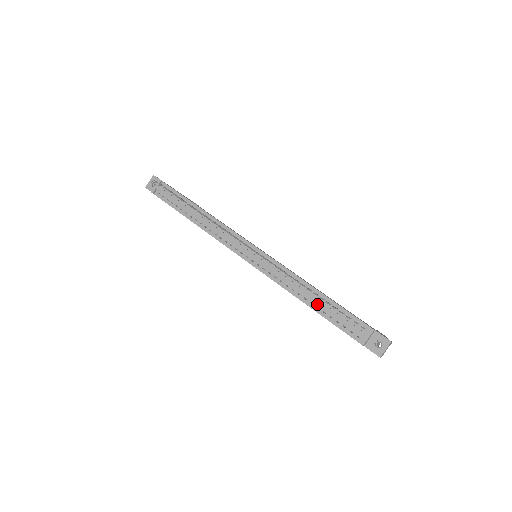
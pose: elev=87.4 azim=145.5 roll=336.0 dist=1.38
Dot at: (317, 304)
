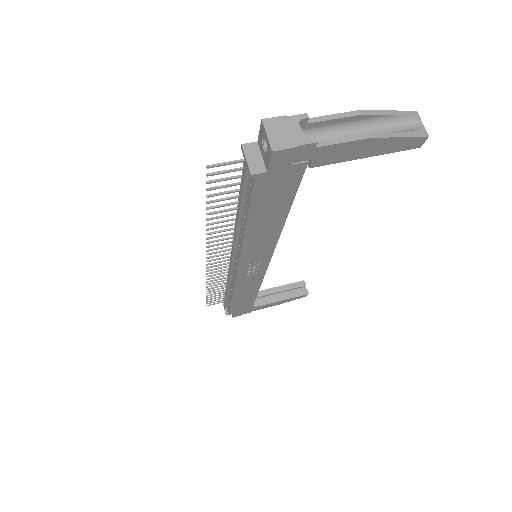
Dot at: (243, 215)
